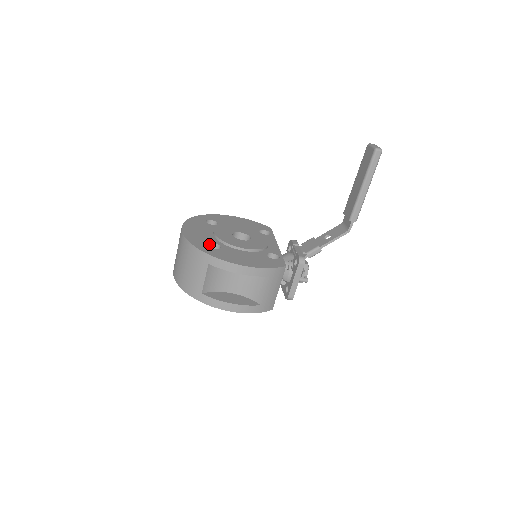
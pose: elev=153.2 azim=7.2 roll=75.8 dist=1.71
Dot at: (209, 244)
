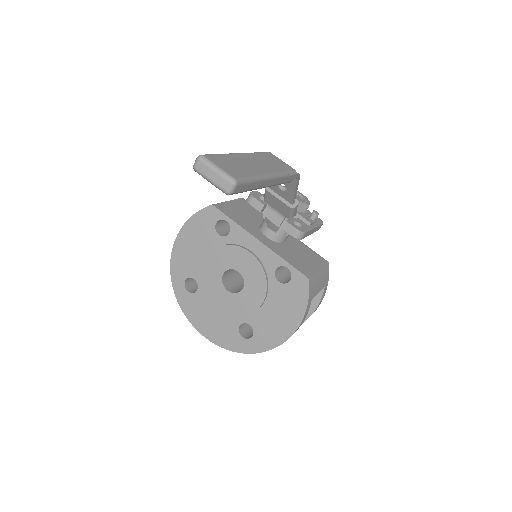
Dot at: (239, 330)
